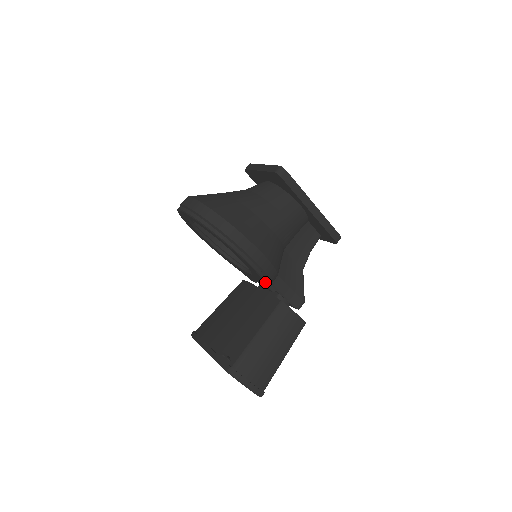
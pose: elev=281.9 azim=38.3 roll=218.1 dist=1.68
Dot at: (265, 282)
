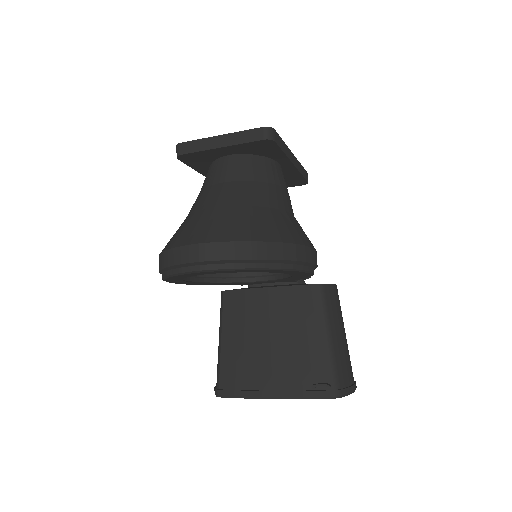
Dot at: (304, 278)
